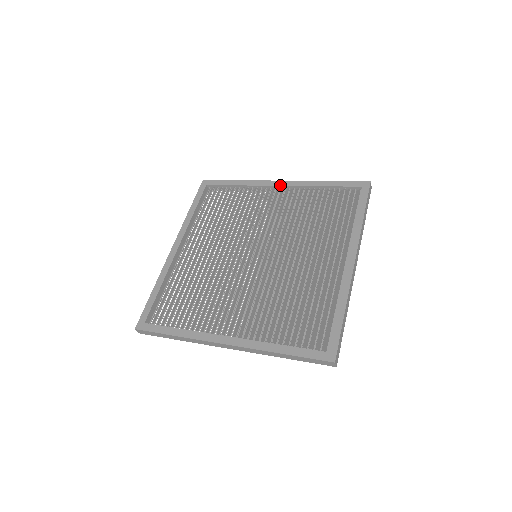
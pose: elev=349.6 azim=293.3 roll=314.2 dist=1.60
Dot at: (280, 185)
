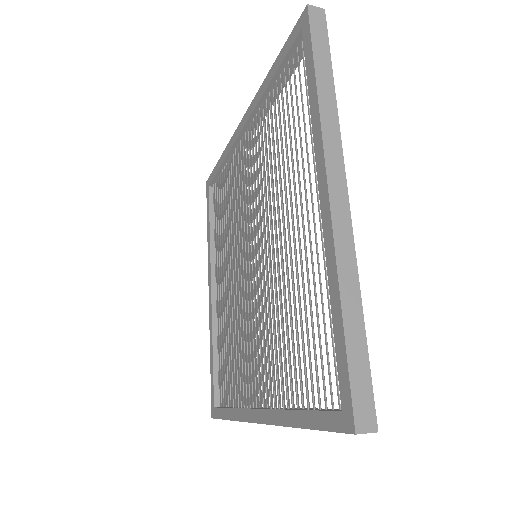
Dot at: (243, 126)
